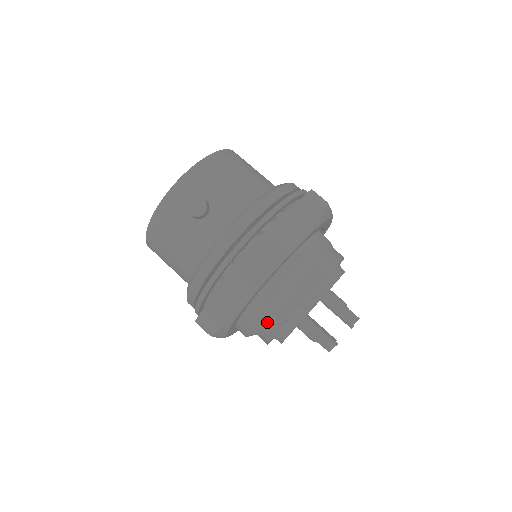
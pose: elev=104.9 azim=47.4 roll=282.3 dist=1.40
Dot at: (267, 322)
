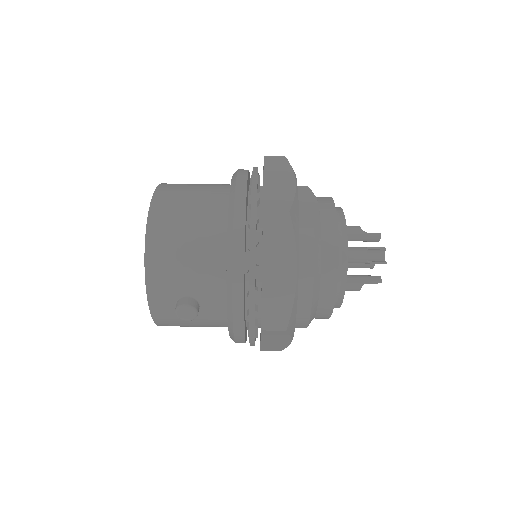
Dot at: (315, 318)
